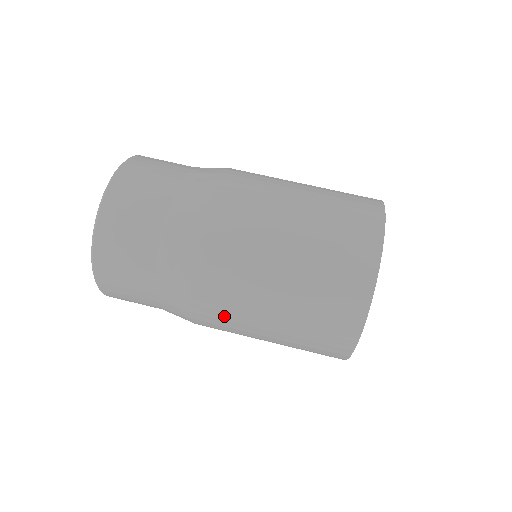
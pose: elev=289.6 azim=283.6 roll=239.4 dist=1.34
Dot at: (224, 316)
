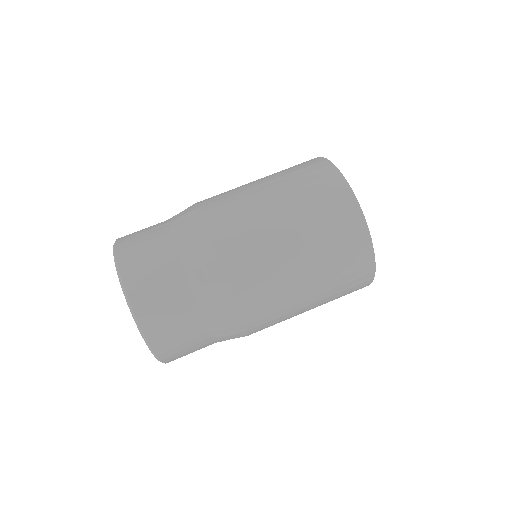
Dot at: (273, 317)
